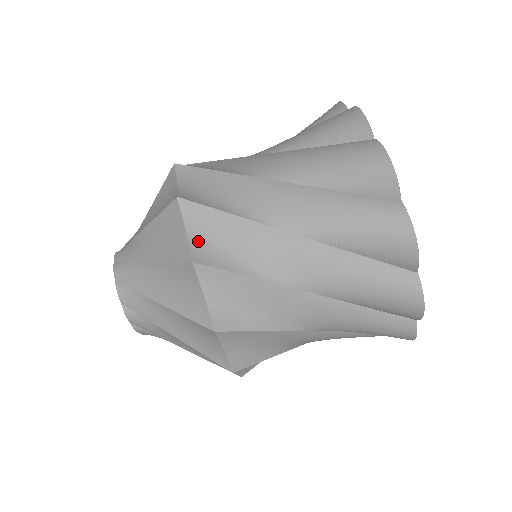
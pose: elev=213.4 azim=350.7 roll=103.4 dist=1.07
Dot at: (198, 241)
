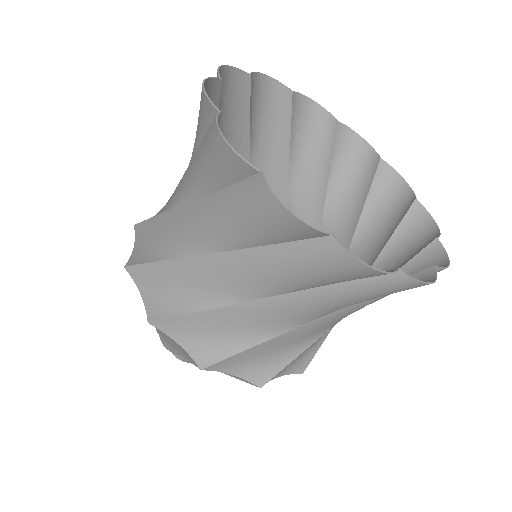
Dot at: (192, 346)
